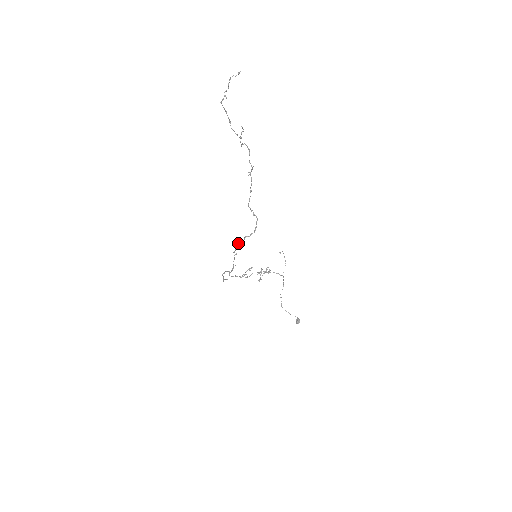
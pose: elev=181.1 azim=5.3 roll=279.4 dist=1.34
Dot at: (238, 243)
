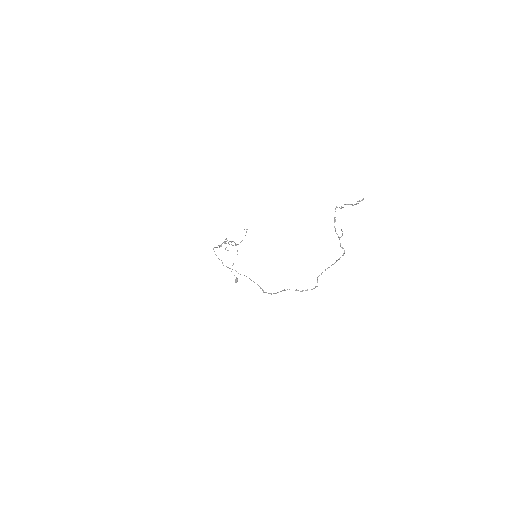
Dot at: (295, 290)
